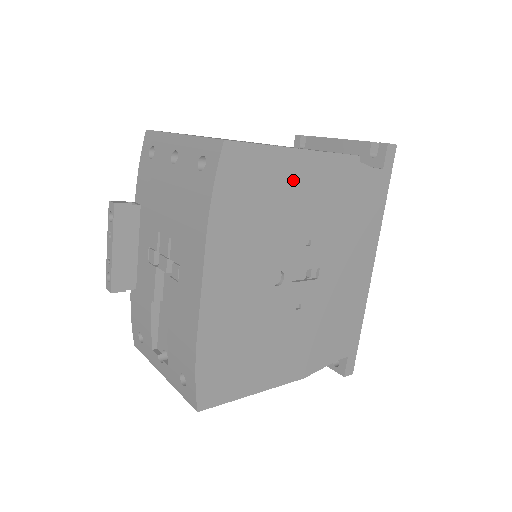
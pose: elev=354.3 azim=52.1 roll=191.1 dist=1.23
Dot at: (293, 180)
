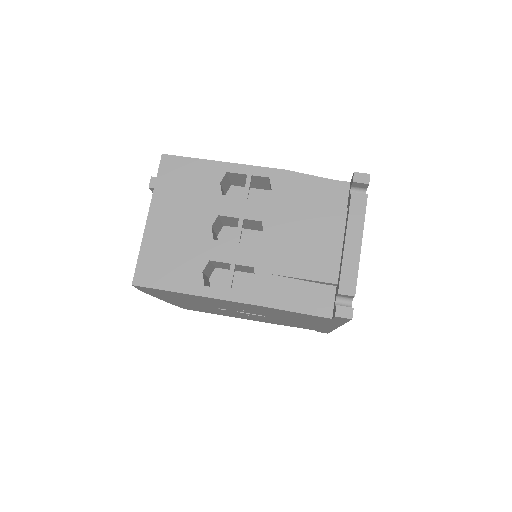
Dot at: (211, 300)
